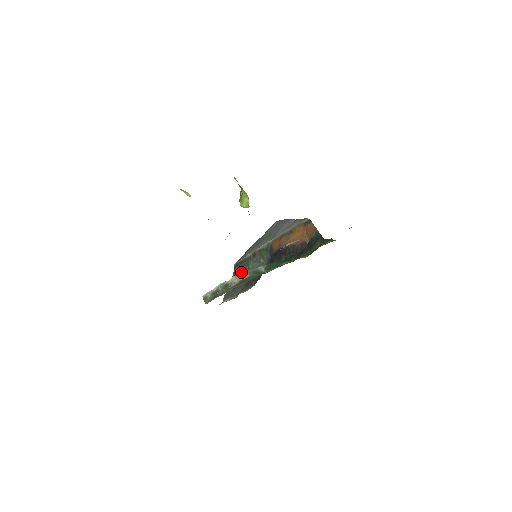
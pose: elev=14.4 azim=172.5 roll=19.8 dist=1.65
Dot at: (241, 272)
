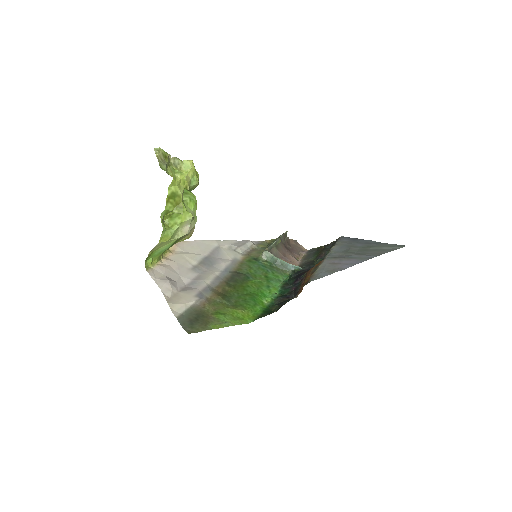
Dot at: (267, 251)
